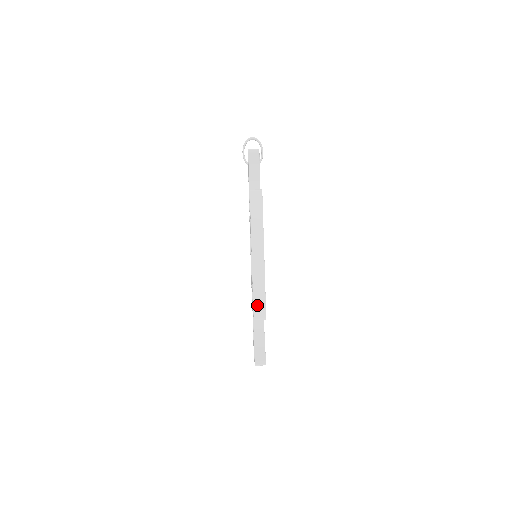
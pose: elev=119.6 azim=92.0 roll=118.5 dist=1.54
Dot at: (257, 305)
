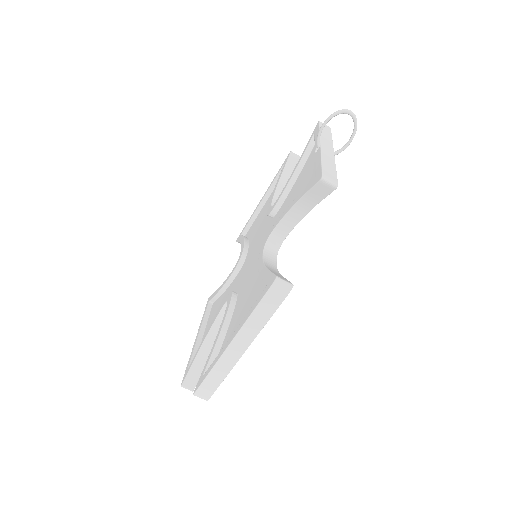
Dot at: (205, 387)
